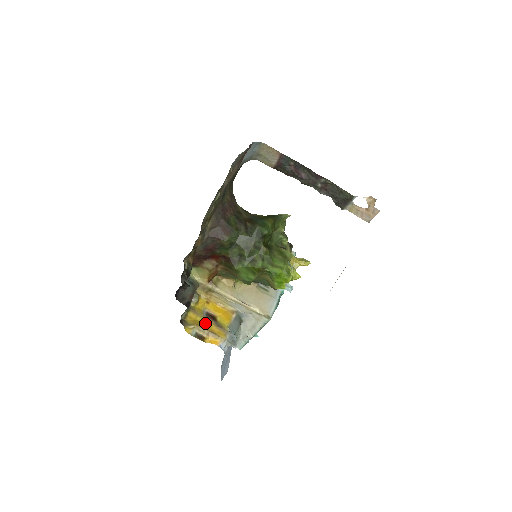
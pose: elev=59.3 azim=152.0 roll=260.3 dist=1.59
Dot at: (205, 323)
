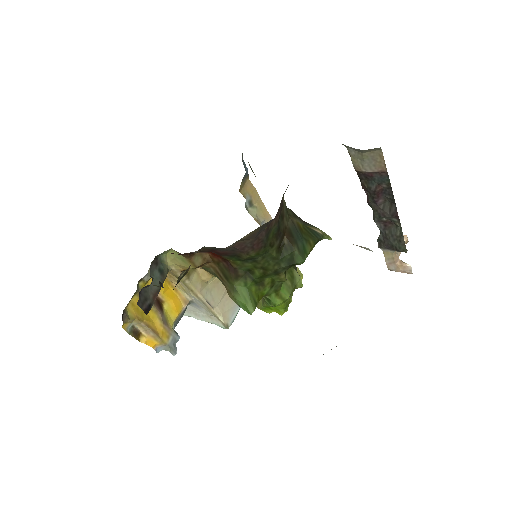
Dot at: (149, 314)
